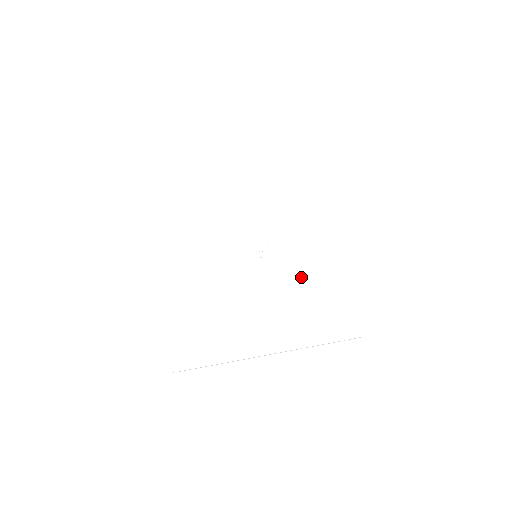
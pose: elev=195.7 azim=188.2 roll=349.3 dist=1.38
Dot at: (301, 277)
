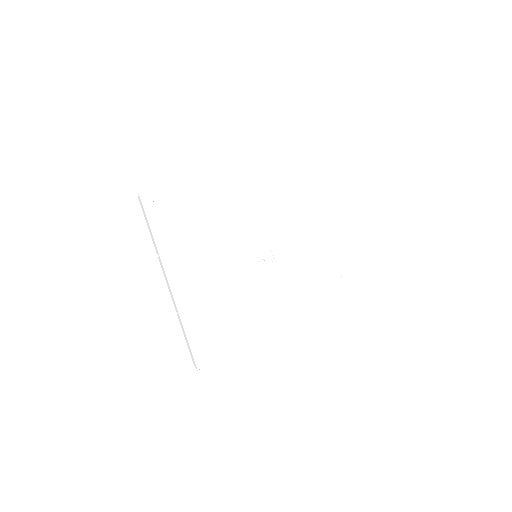
Dot at: (299, 273)
